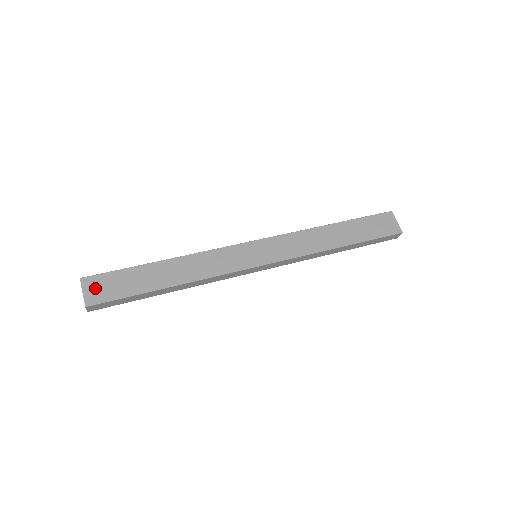
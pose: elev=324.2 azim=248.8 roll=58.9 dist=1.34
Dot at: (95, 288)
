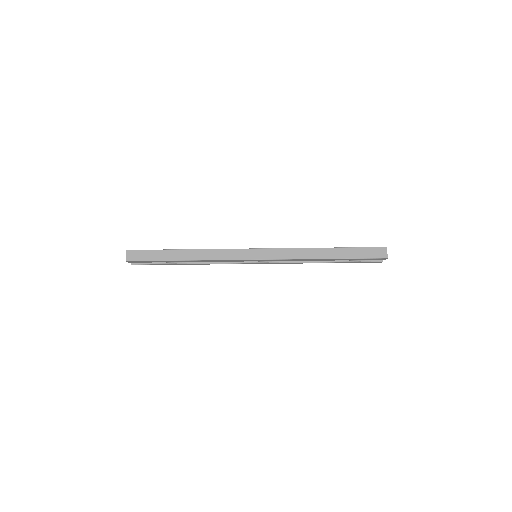
Dot at: occluded
